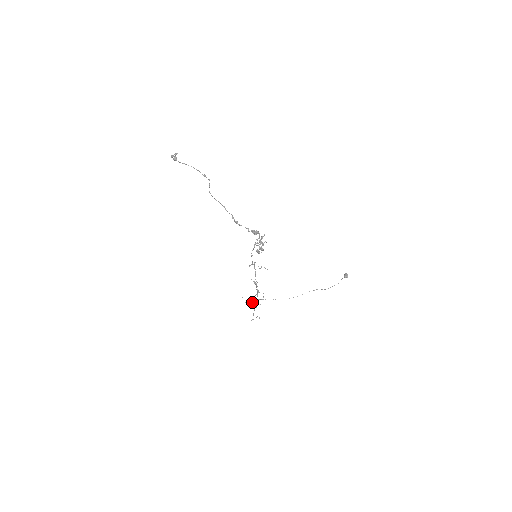
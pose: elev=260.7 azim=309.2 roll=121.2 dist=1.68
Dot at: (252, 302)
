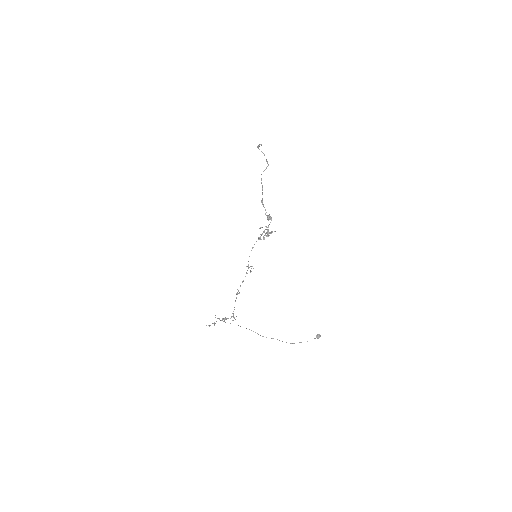
Dot at: (222, 319)
